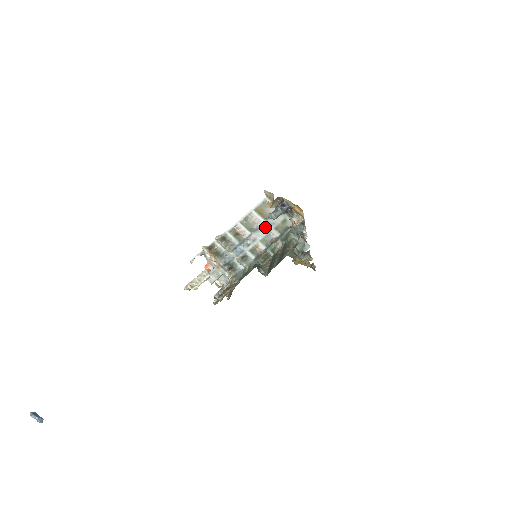
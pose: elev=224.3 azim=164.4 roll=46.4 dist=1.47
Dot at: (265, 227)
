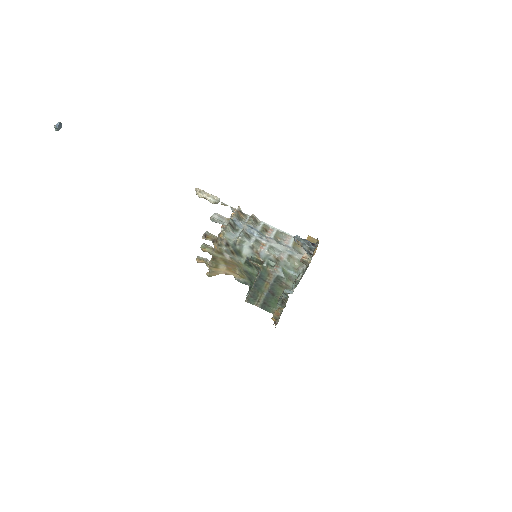
Dot at: (285, 247)
